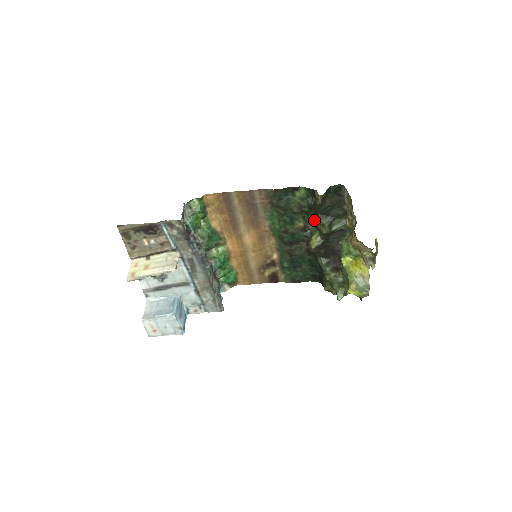
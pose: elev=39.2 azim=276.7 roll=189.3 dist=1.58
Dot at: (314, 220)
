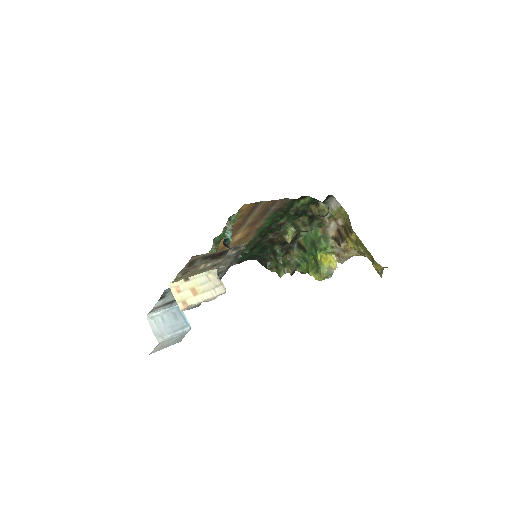
Dot at: (296, 219)
